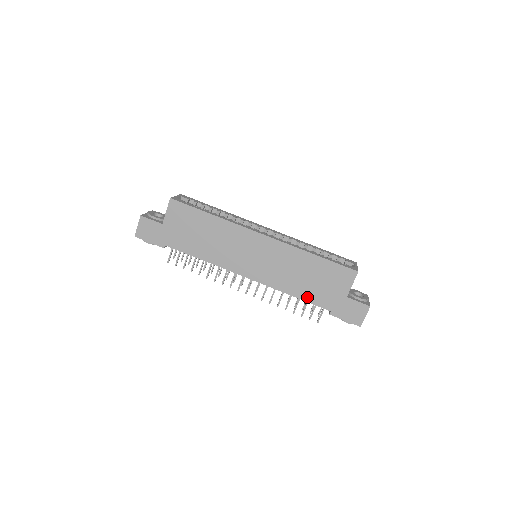
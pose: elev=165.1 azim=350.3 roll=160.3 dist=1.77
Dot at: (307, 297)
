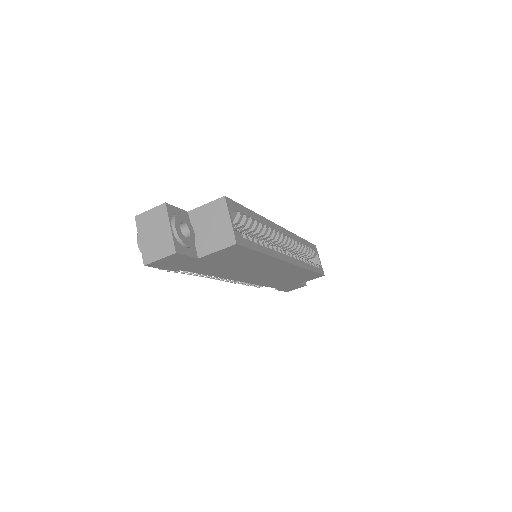
Dot at: occluded
